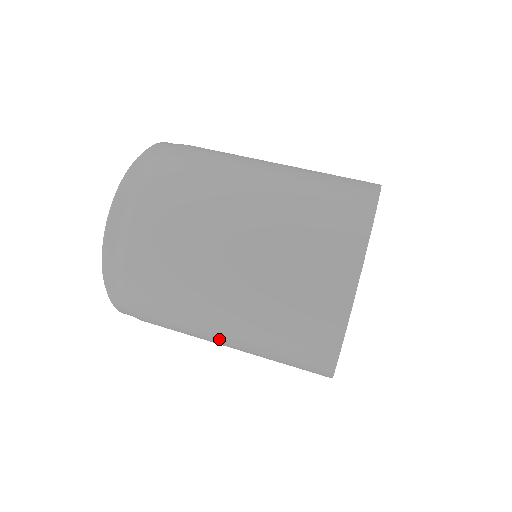
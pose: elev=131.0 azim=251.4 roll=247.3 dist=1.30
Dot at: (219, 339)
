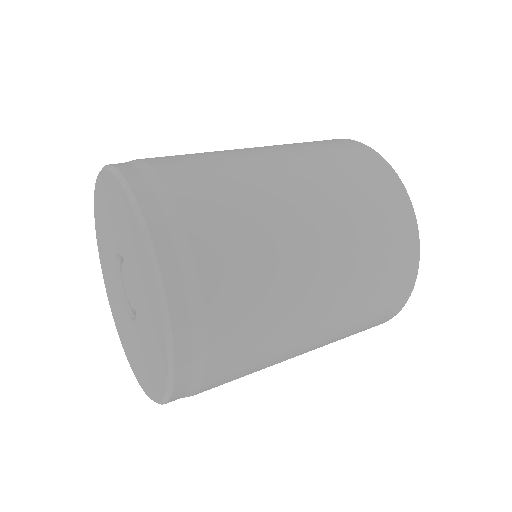
Dot at: (316, 312)
